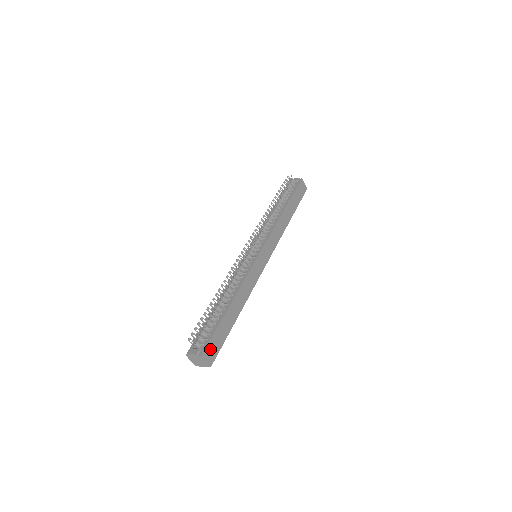
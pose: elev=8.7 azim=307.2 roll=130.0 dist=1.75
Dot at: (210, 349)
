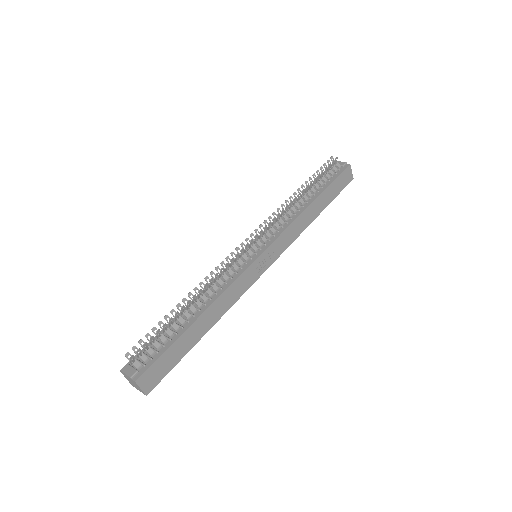
Dot at: (151, 373)
